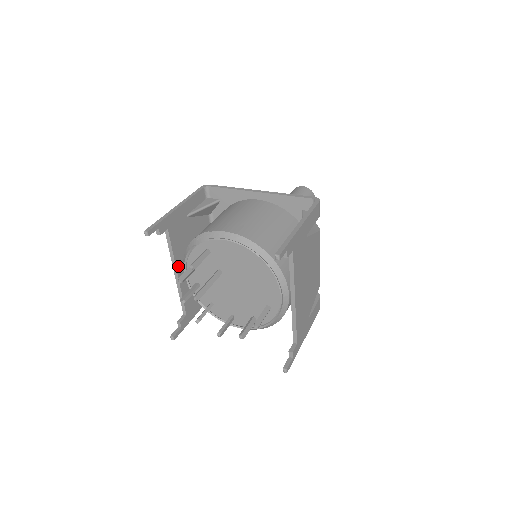
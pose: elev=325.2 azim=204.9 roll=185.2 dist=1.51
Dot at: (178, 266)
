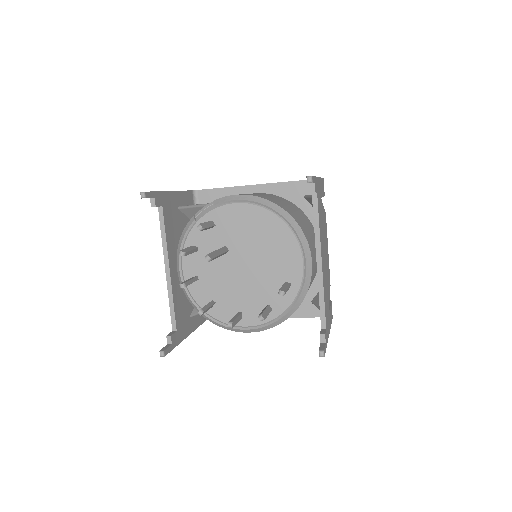
Dot at: (170, 259)
